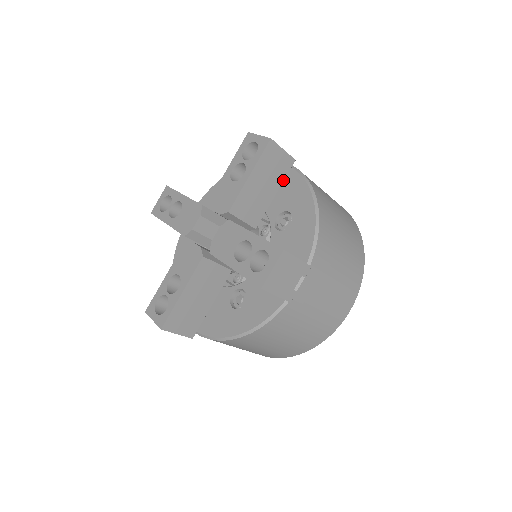
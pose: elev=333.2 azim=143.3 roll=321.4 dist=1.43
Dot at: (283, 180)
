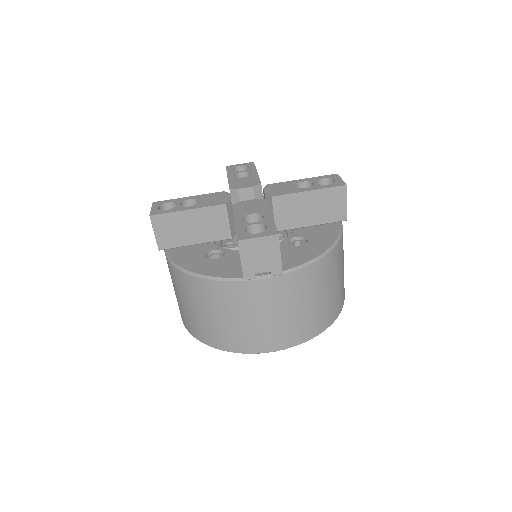
Dot at: (326, 223)
